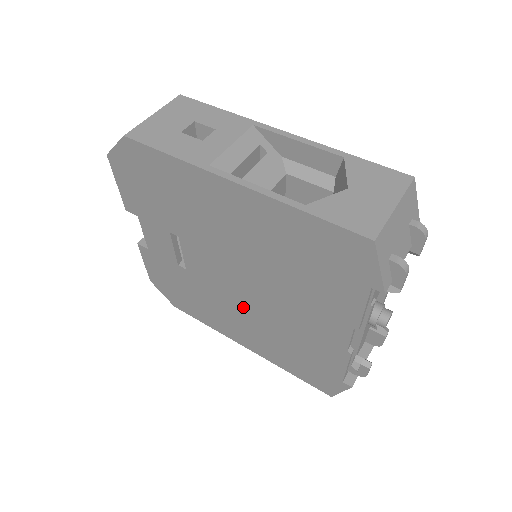
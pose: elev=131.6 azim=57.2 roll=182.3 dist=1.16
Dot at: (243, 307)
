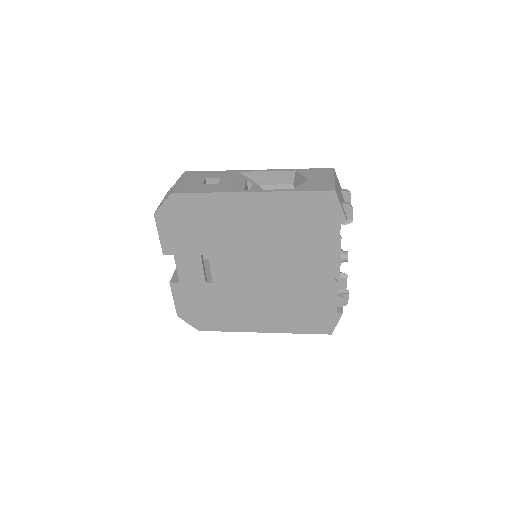
Dot at: (260, 291)
